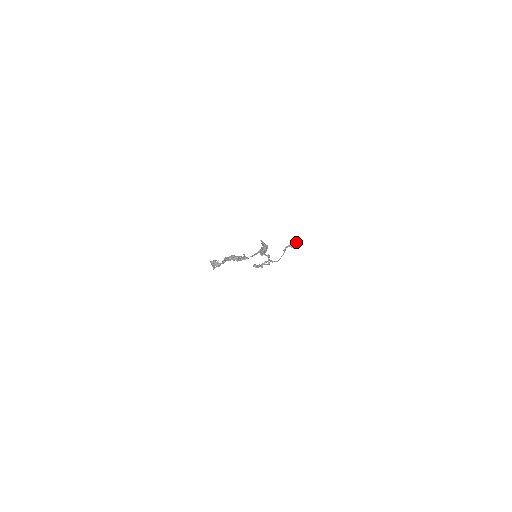
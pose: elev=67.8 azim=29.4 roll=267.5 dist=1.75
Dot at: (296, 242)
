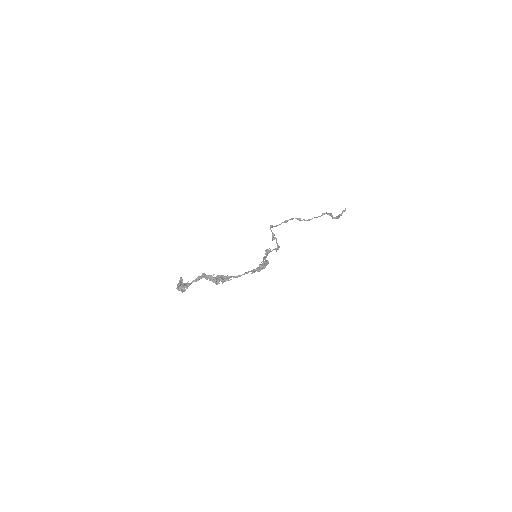
Dot at: occluded
